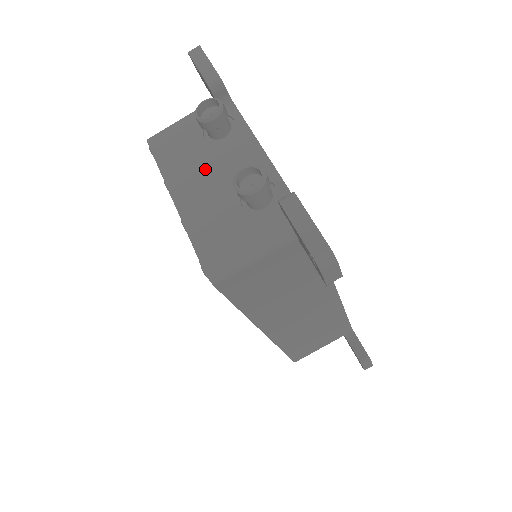
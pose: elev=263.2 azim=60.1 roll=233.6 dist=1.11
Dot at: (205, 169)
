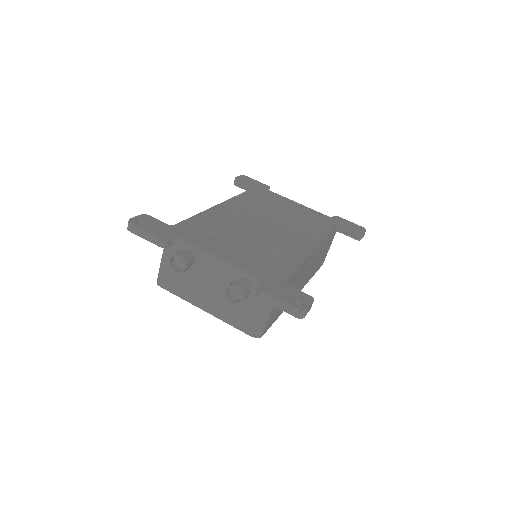
Dot at: (204, 286)
